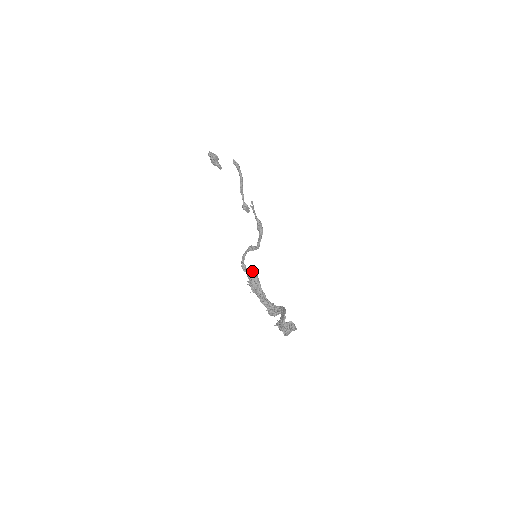
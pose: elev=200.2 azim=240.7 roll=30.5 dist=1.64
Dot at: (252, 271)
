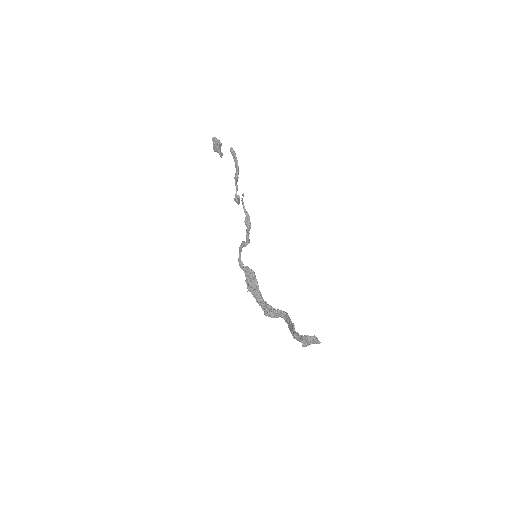
Dot at: (252, 271)
